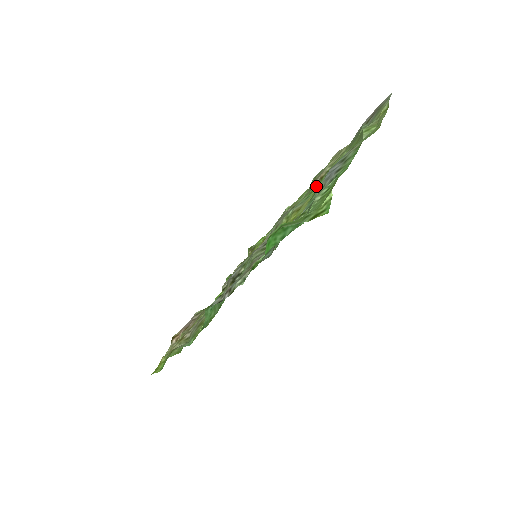
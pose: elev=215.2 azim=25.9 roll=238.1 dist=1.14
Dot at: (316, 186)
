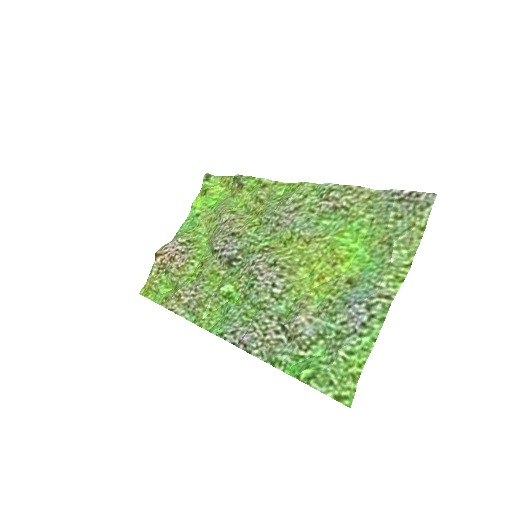
Dot at: (328, 213)
